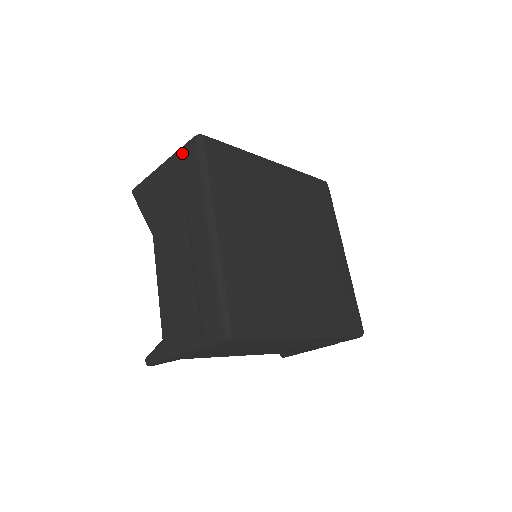
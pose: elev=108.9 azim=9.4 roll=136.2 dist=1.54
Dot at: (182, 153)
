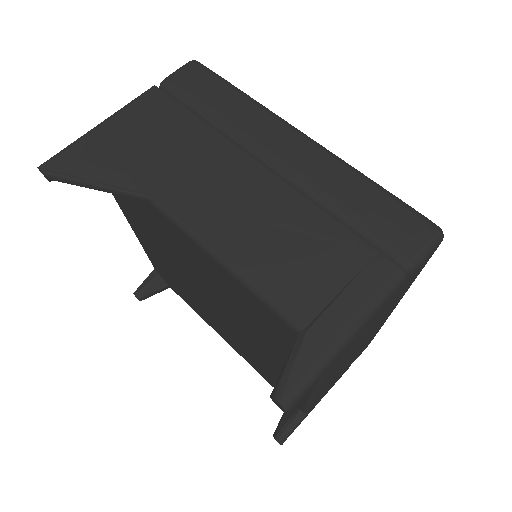
Dot at: (173, 82)
